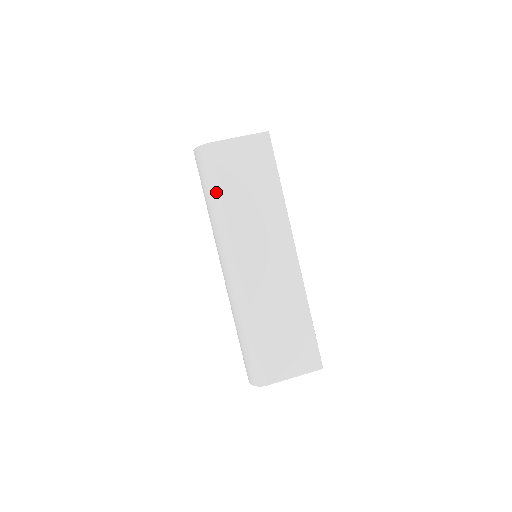
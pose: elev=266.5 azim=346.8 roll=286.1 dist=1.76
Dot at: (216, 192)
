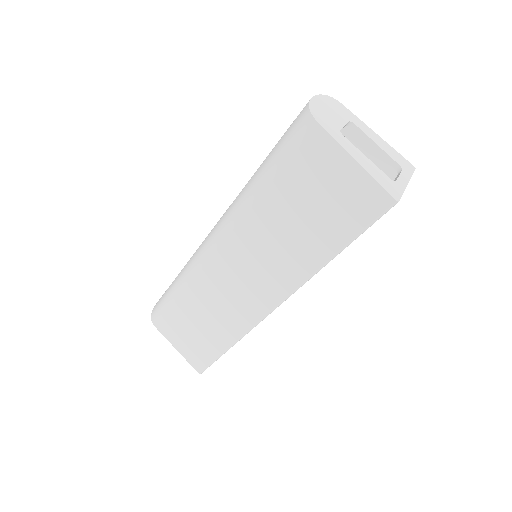
Dot at: (266, 174)
